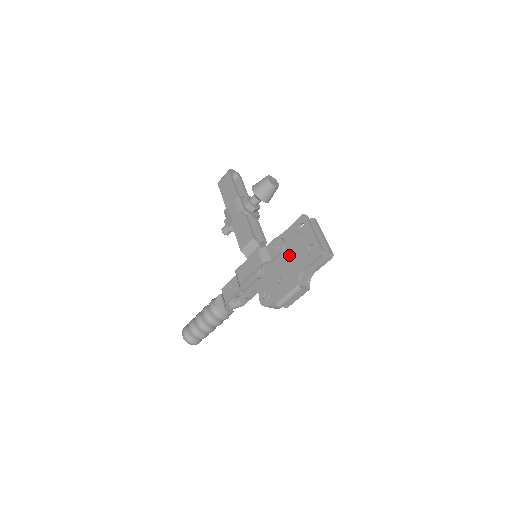
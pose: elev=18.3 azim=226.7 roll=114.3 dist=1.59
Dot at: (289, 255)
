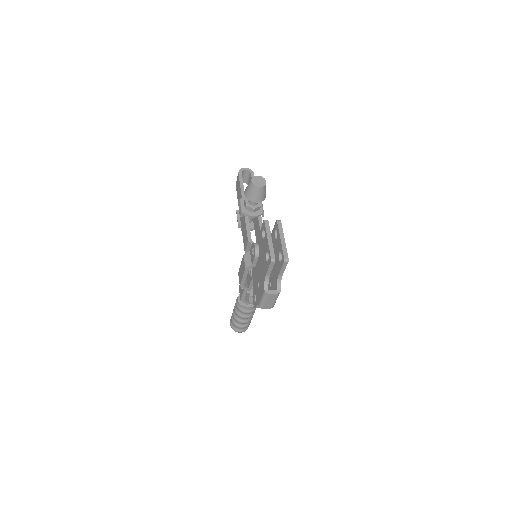
Dot at: (260, 260)
